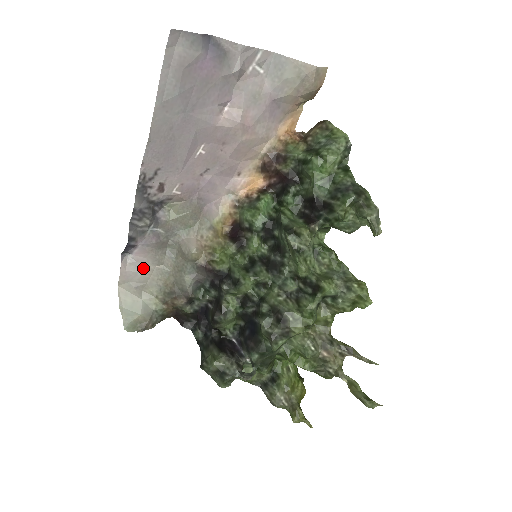
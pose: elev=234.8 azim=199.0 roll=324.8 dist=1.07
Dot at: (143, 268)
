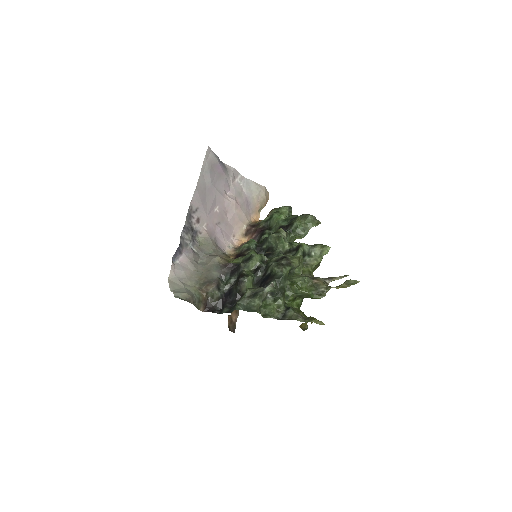
Dot at: (185, 269)
